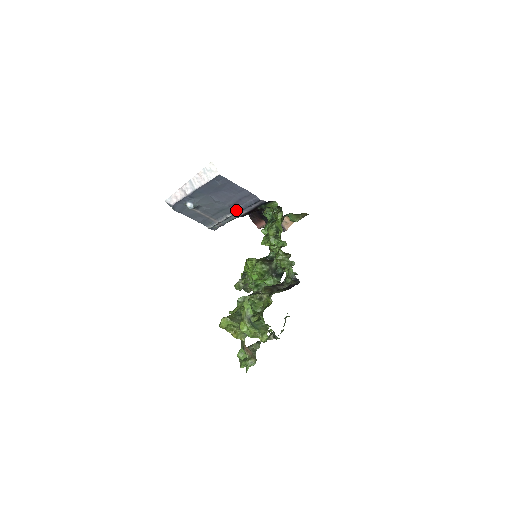
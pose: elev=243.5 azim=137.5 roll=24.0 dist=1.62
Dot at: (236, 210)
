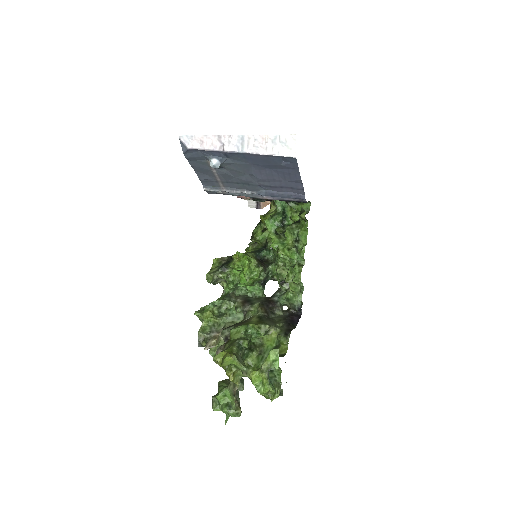
Dot at: (263, 192)
